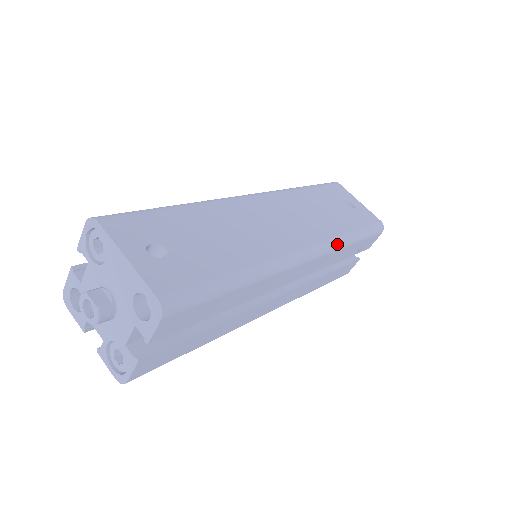
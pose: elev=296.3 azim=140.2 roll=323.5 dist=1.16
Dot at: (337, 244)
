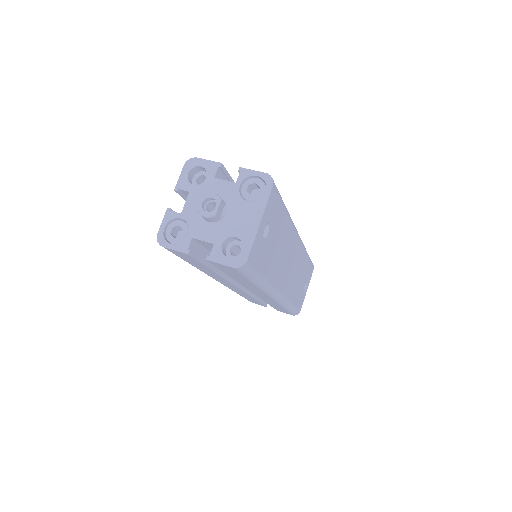
Dot at: (285, 304)
